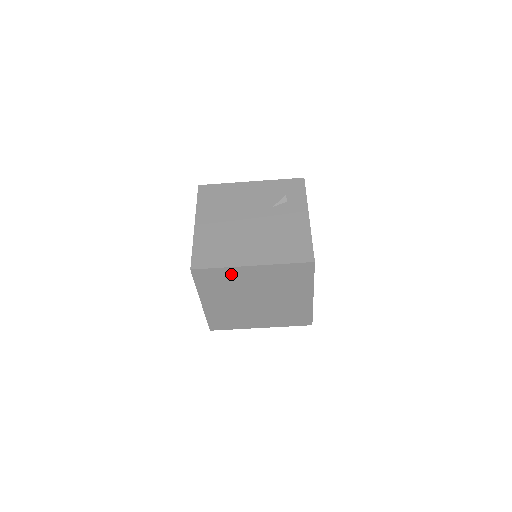
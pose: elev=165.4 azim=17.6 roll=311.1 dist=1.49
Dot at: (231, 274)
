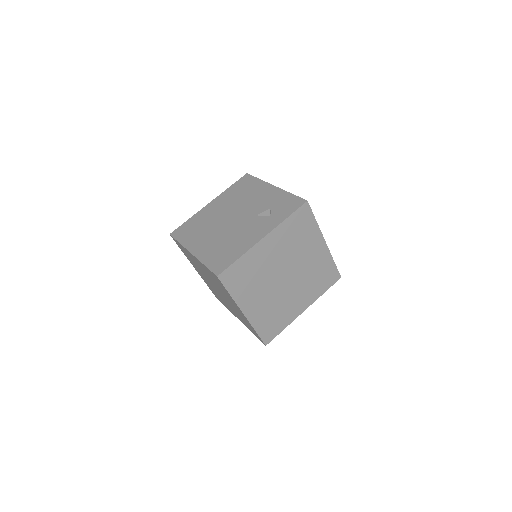
Dot at: (188, 253)
